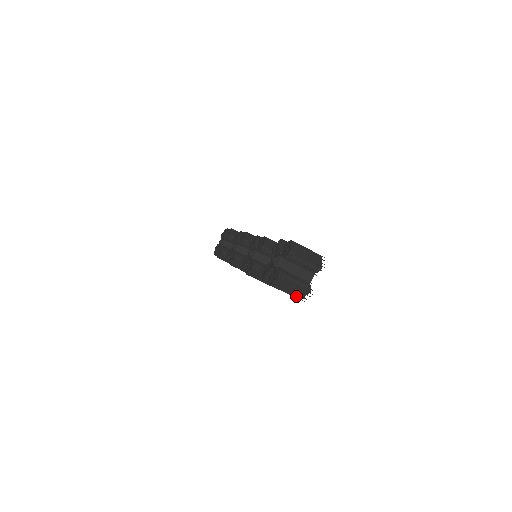
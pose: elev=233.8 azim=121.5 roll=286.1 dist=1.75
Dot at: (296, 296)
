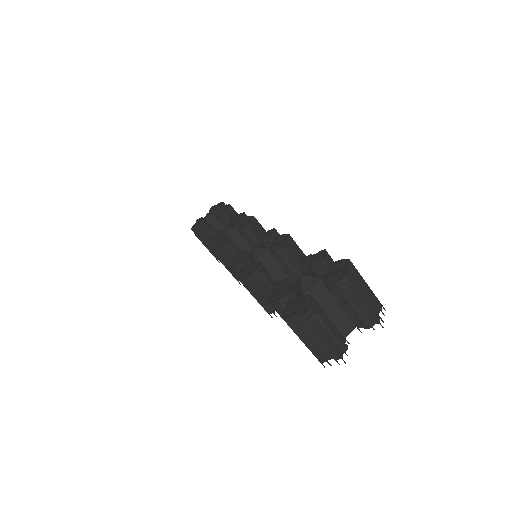
Dot at: (316, 353)
